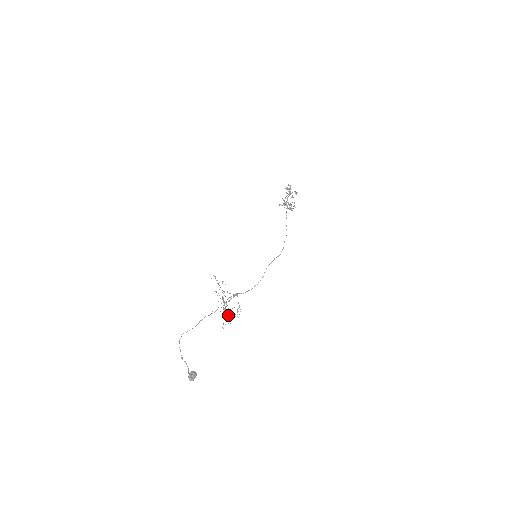
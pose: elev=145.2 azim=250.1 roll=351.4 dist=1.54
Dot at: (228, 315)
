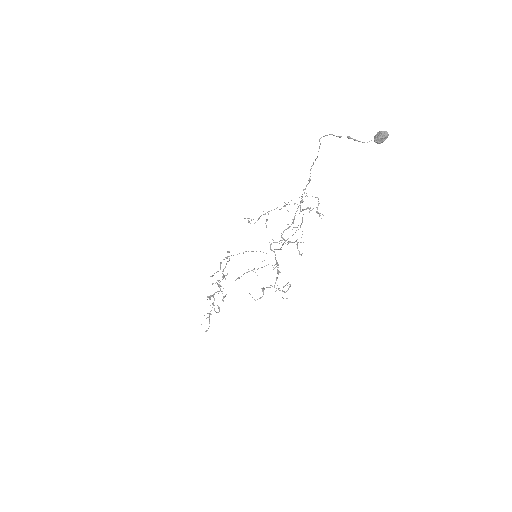
Dot at: (302, 234)
